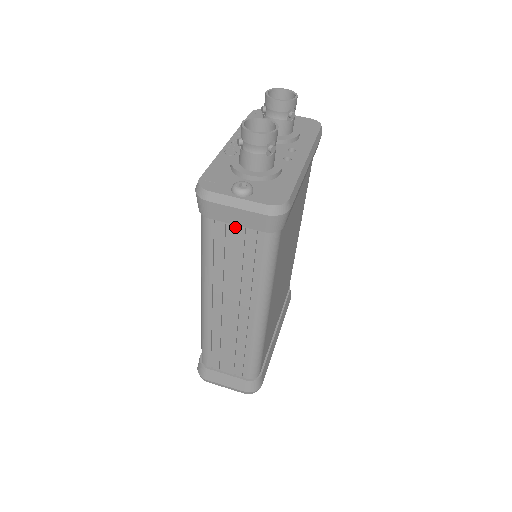
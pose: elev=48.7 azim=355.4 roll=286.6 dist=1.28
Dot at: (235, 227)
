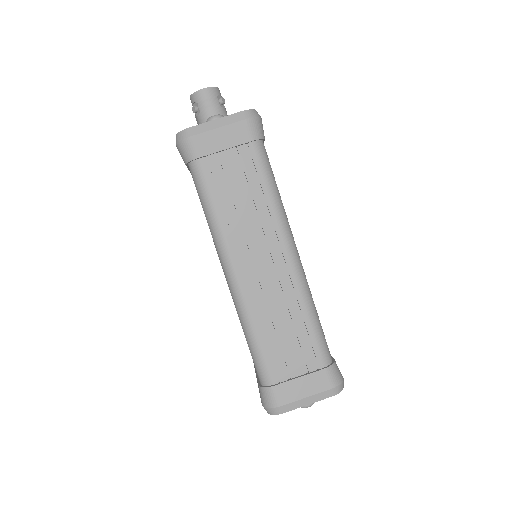
Dot at: (225, 155)
